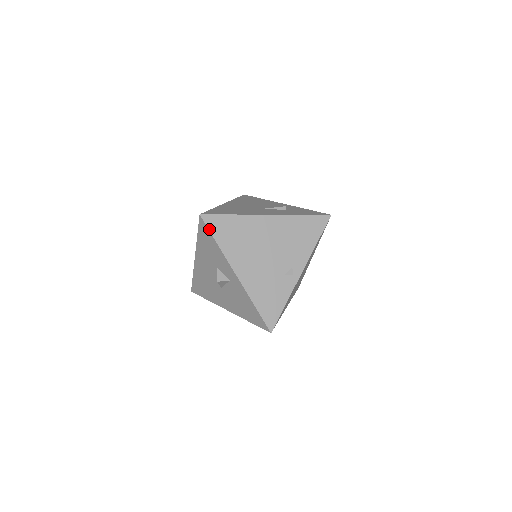
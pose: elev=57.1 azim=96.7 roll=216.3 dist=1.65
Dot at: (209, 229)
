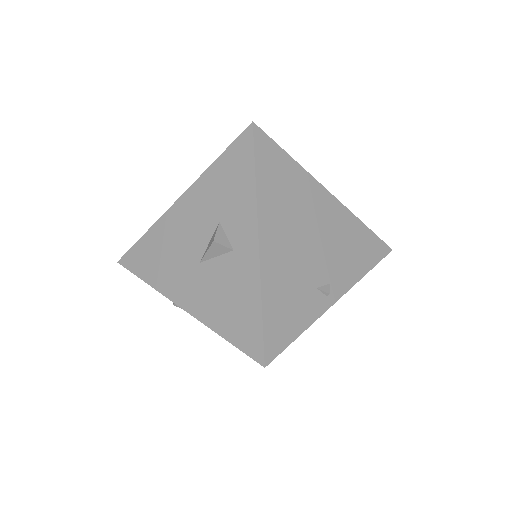
Dot at: (255, 150)
